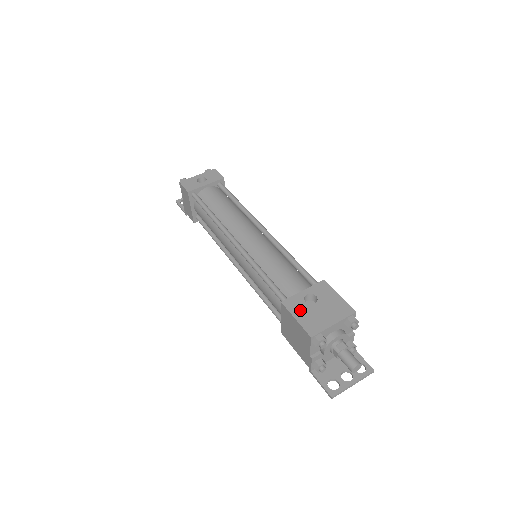
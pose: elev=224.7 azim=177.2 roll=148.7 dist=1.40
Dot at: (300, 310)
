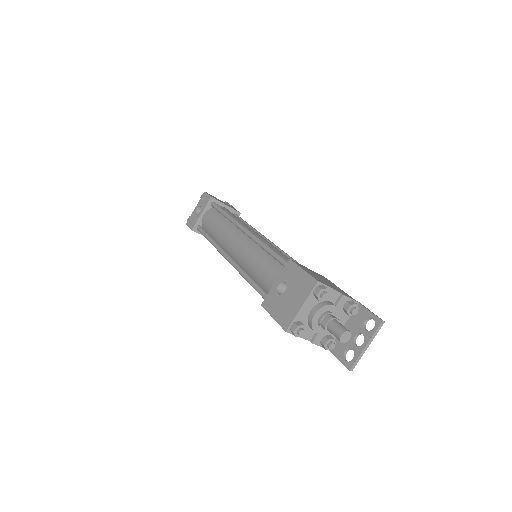
Dot at: (275, 306)
